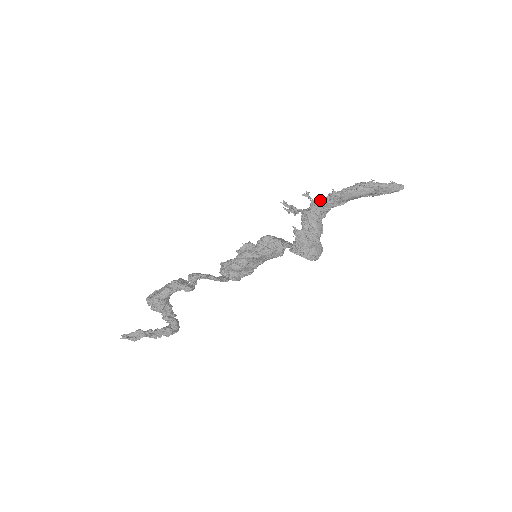
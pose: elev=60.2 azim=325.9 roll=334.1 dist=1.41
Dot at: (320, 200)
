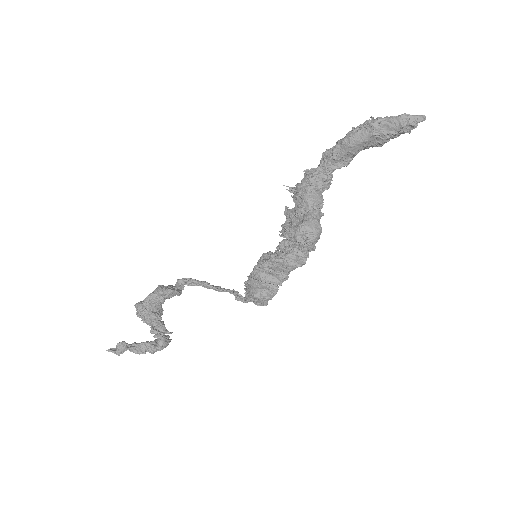
Dot at: occluded
